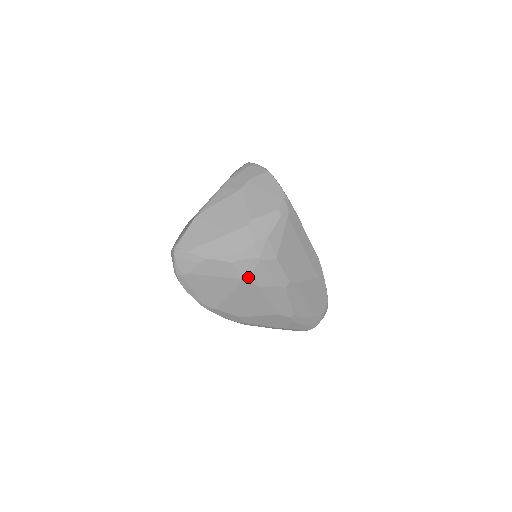
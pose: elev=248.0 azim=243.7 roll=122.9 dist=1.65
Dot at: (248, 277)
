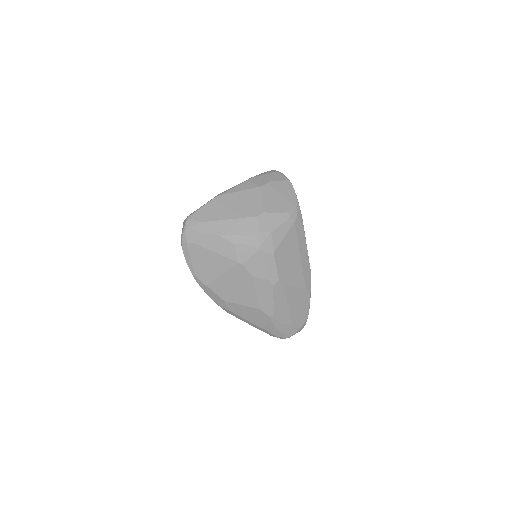
Dot at: (244, 262)
